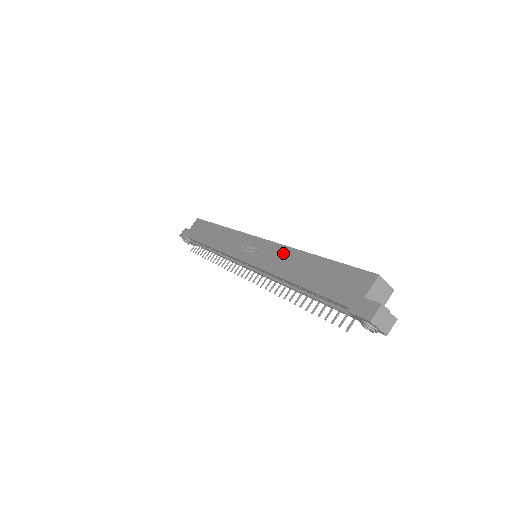
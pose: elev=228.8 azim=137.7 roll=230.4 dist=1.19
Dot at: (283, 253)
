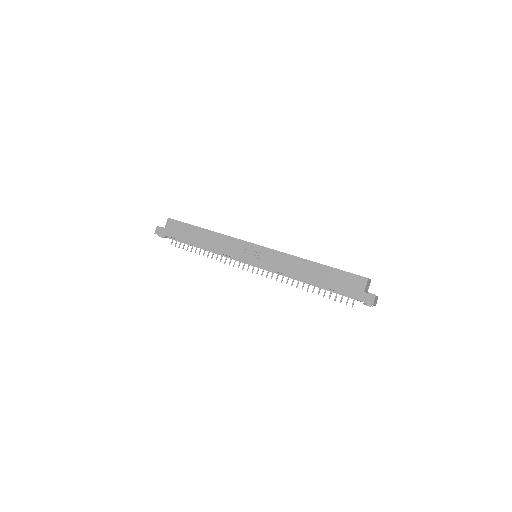
Dot at: (289, 260)
